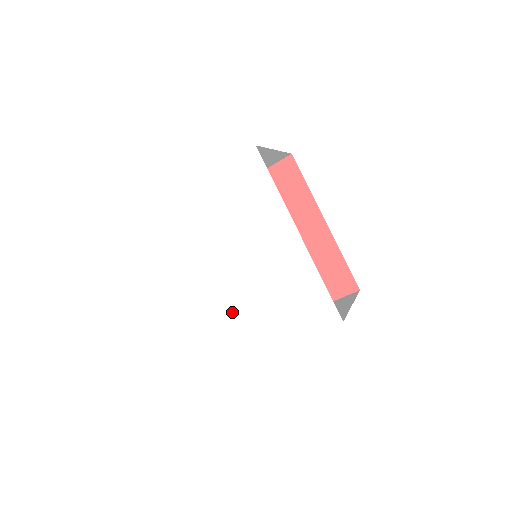
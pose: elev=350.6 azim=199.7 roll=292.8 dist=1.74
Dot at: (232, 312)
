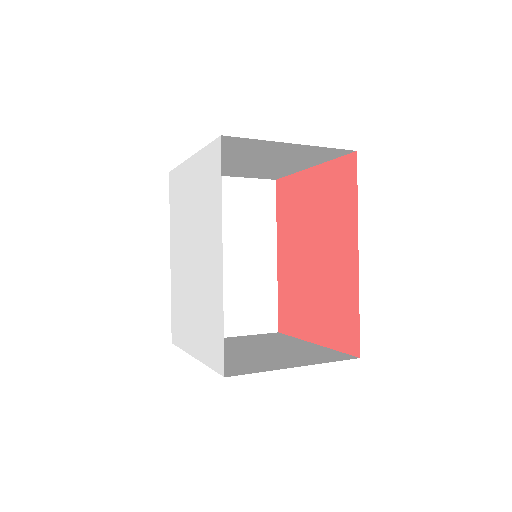
Dot at: (185, 299)
